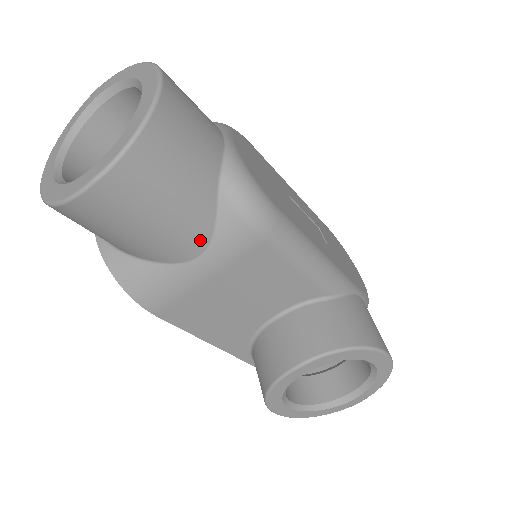
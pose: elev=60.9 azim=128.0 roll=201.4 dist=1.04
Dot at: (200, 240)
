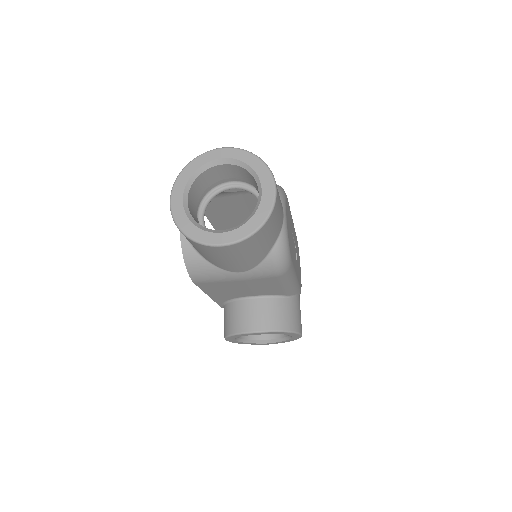
Dot at: (247, 268)
